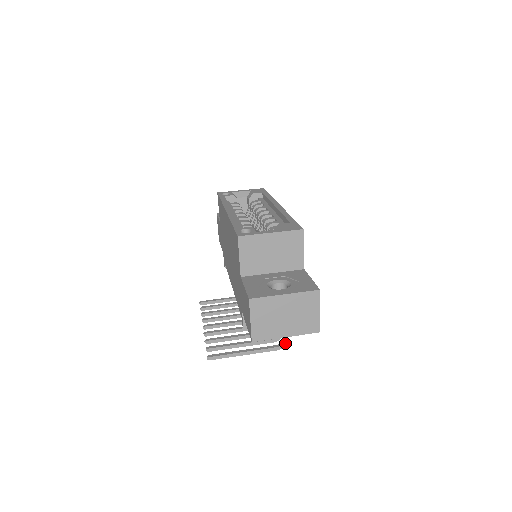
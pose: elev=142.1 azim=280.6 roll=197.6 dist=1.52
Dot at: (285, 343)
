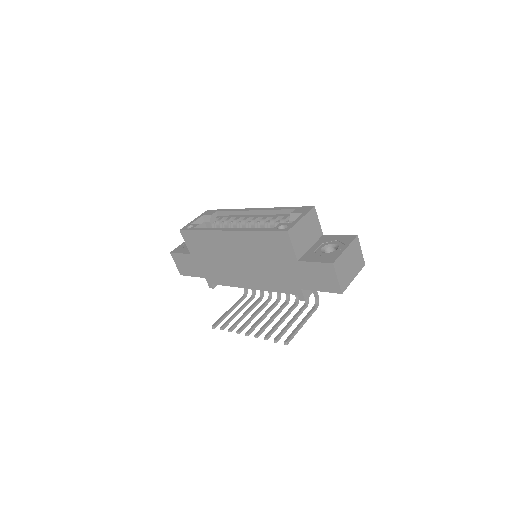
Dot at: (318, 301)
